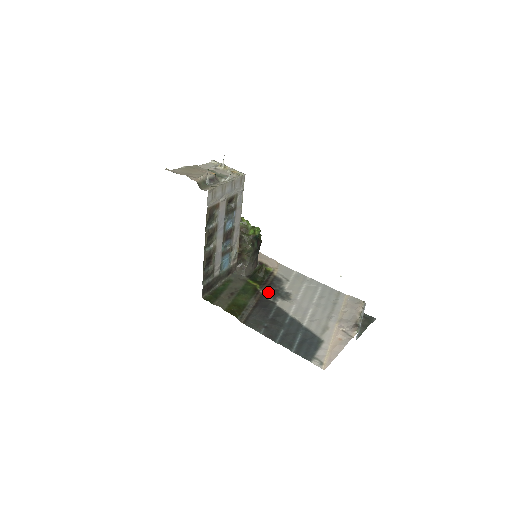
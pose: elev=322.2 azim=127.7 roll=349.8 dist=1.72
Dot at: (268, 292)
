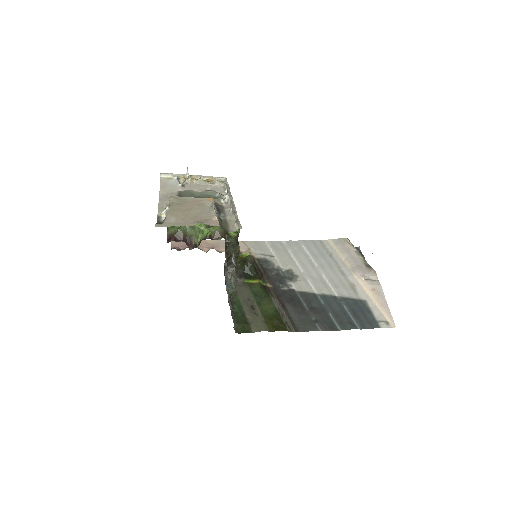
Dot at: (274, 282)
